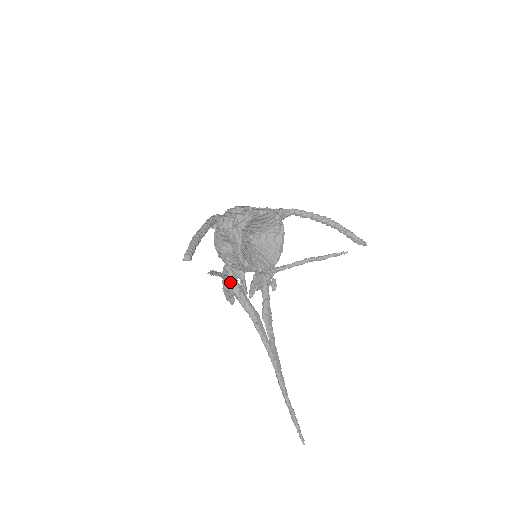
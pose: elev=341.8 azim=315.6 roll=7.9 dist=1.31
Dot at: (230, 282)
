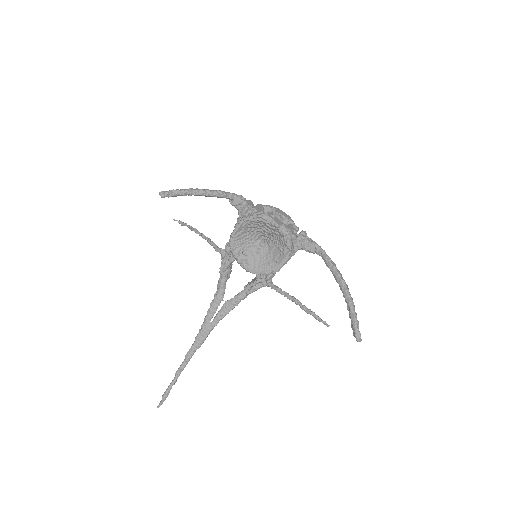
Dot at: (222, 255)
